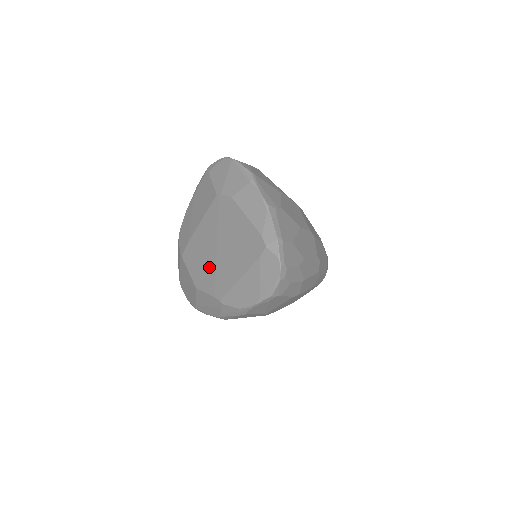
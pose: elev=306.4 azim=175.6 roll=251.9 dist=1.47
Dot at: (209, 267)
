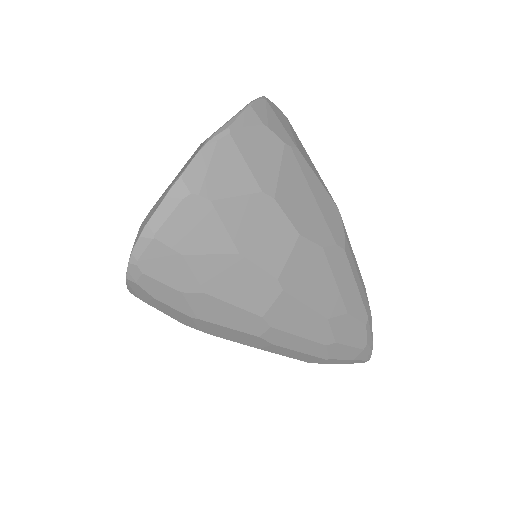
Dot at: occluded
